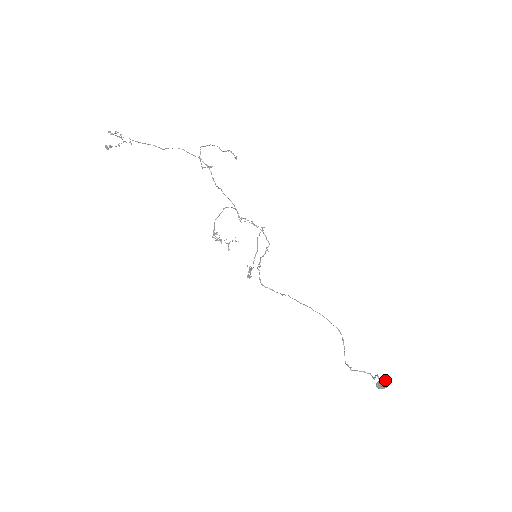
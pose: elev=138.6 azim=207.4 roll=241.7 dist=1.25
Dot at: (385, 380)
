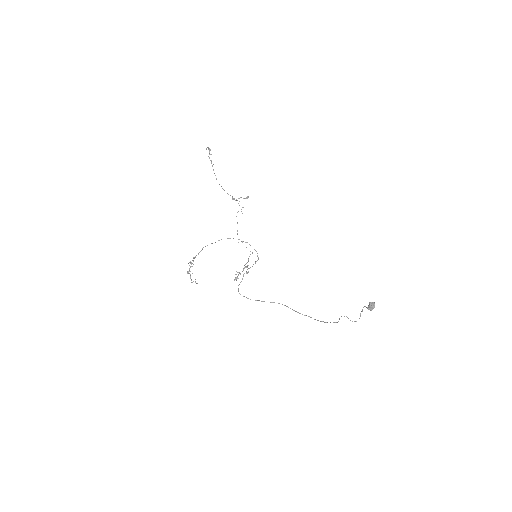
Dot at: occluded
